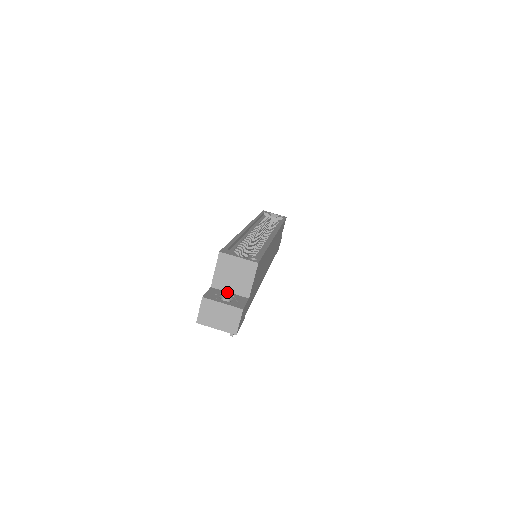
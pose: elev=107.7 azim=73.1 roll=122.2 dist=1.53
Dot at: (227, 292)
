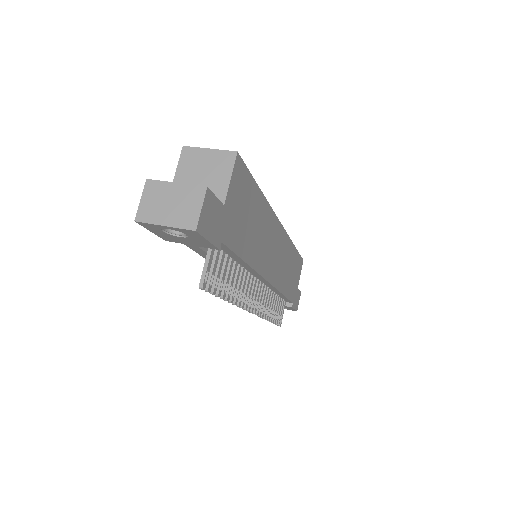
Dot at: occluded
